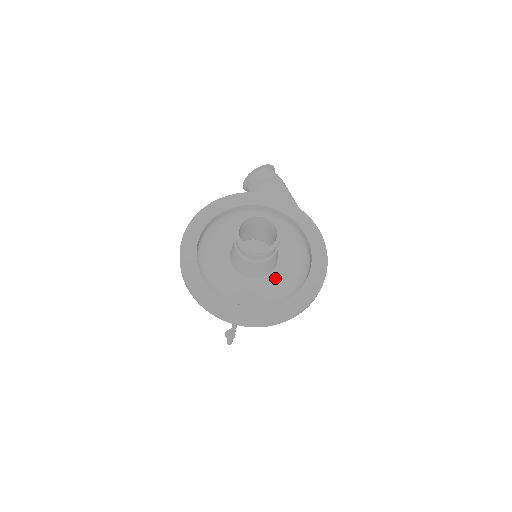
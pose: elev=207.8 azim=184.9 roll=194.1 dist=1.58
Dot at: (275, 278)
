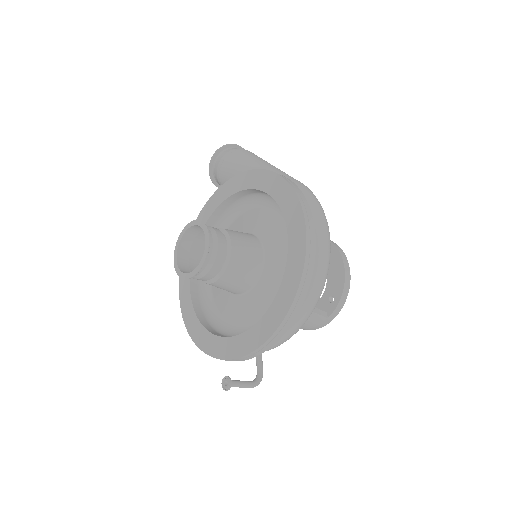
Dot at: (269, 272)
